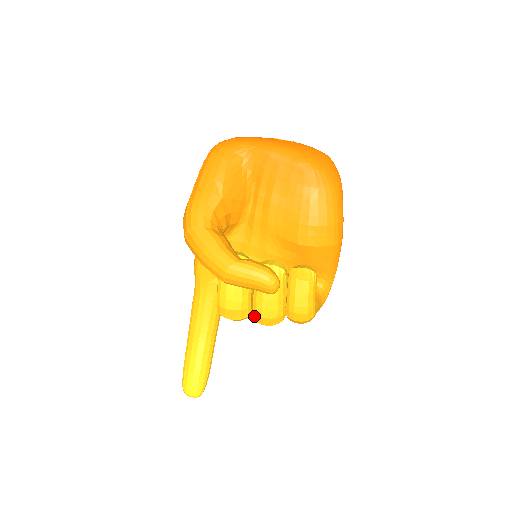
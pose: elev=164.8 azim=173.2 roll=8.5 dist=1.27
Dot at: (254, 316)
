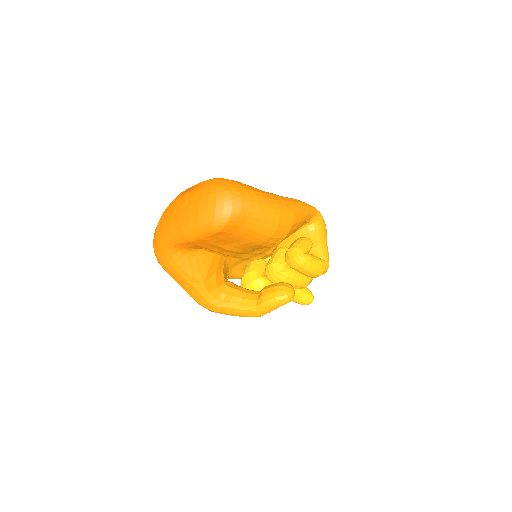
Dot at: occluded
